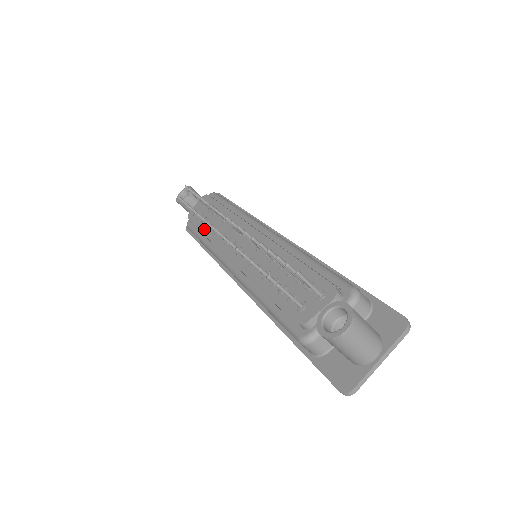
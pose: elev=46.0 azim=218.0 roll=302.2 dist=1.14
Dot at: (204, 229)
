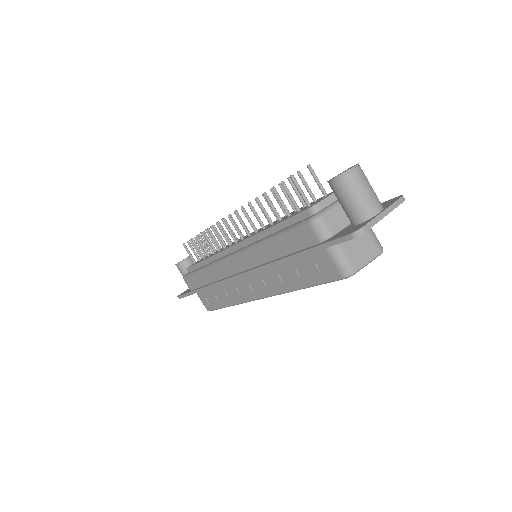
Dot at: (205, 258)
